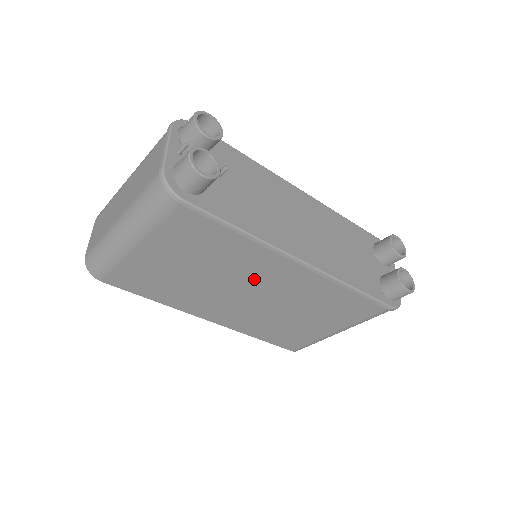
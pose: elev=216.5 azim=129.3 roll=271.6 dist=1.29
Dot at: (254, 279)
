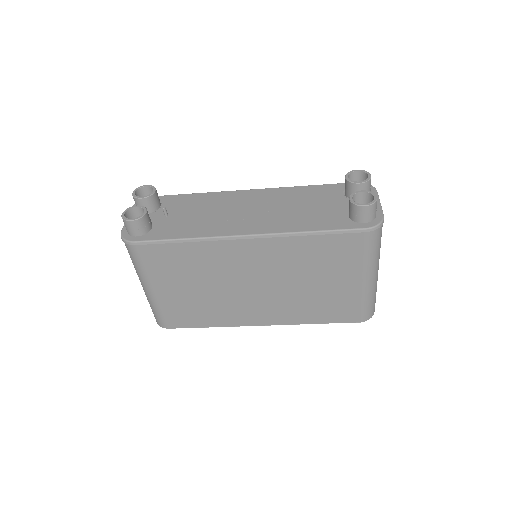
Dot at: (238, 270)
